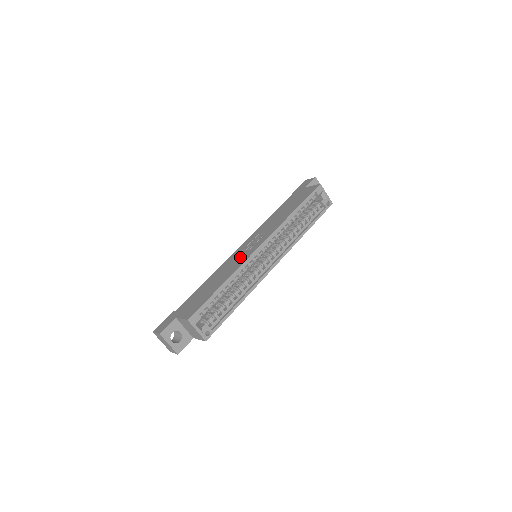
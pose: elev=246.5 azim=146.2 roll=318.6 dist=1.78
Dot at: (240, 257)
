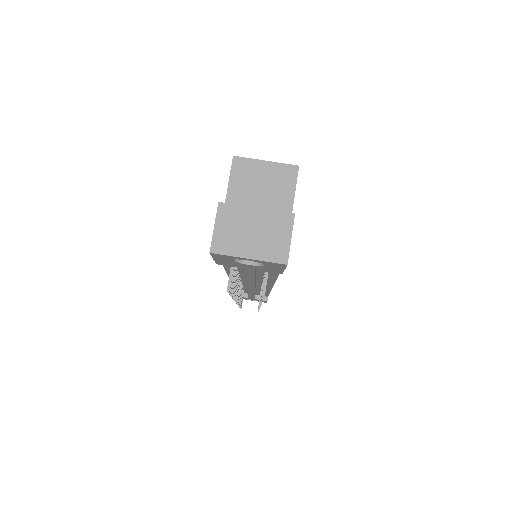
Dot at: occluded
